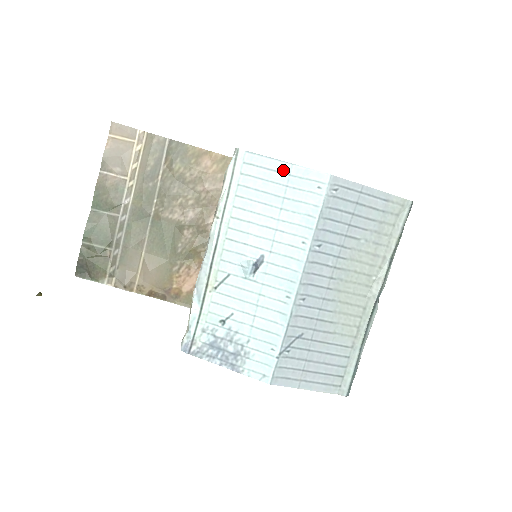
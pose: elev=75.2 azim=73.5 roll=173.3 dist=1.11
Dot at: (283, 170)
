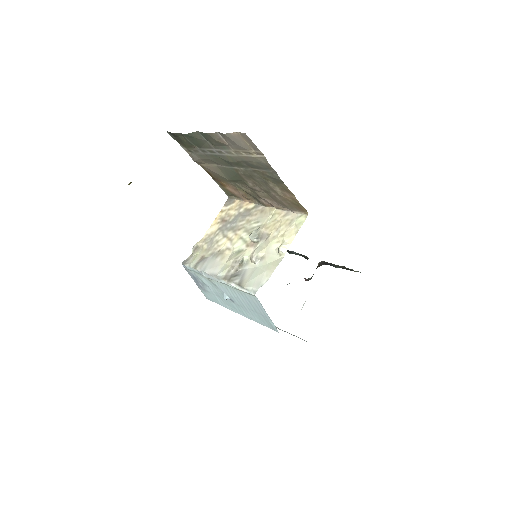
Dot at: (265, 314)
